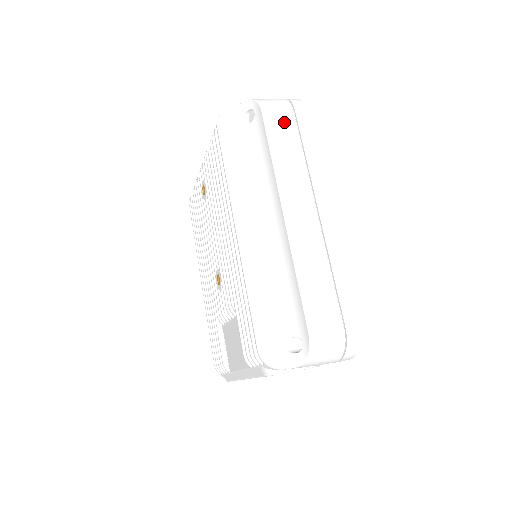
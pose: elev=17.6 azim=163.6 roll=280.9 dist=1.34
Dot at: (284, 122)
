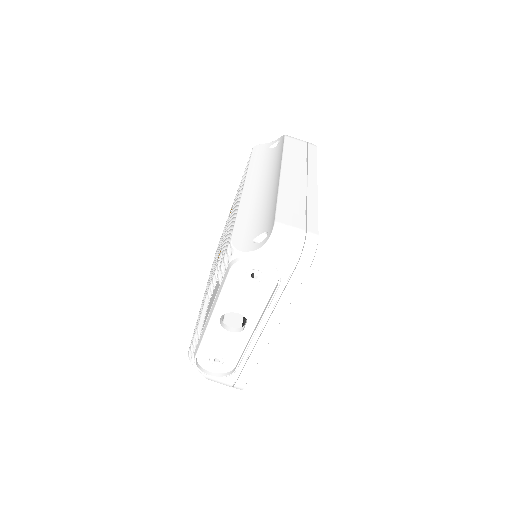
Dot at: (298, 144)
